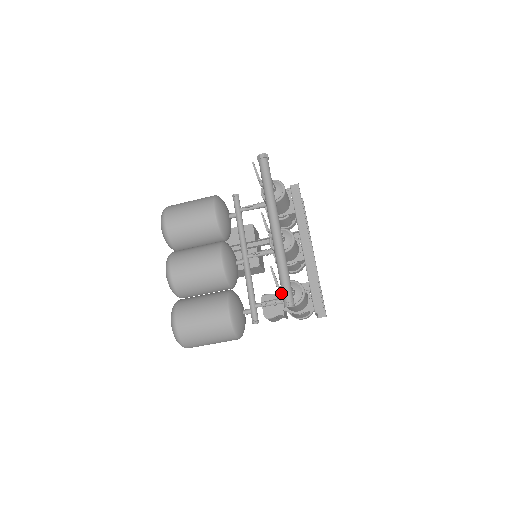
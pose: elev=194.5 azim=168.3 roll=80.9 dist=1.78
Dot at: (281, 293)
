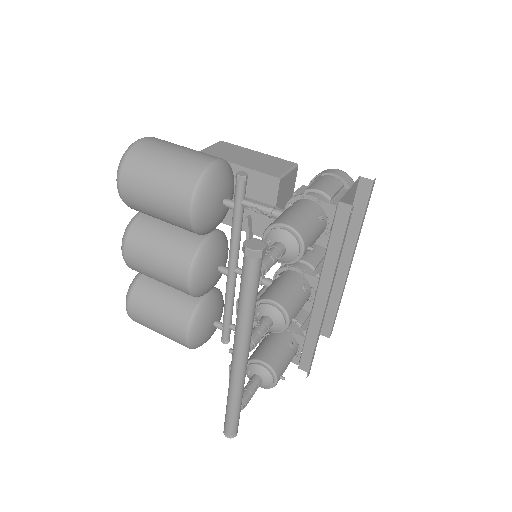
Dot at: occluded
